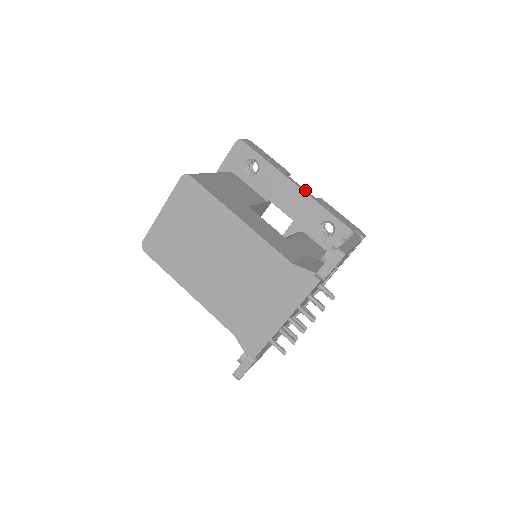
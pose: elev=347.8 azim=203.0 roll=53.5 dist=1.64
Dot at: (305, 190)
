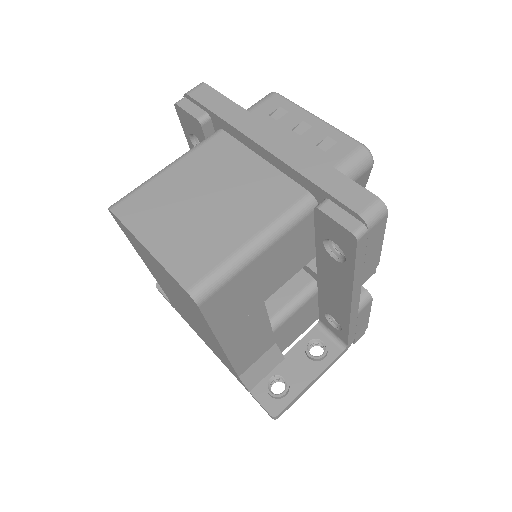
Dot at: (357, 306)
